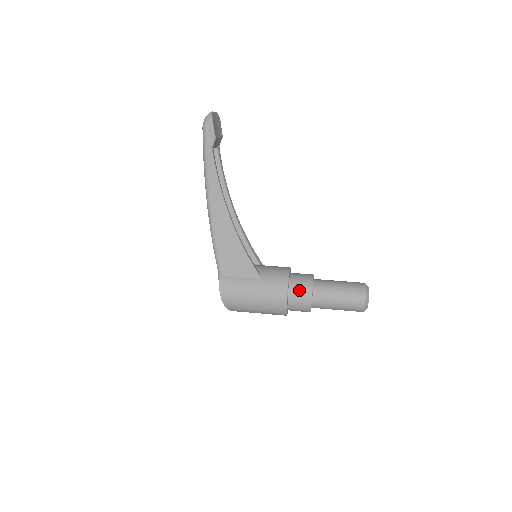
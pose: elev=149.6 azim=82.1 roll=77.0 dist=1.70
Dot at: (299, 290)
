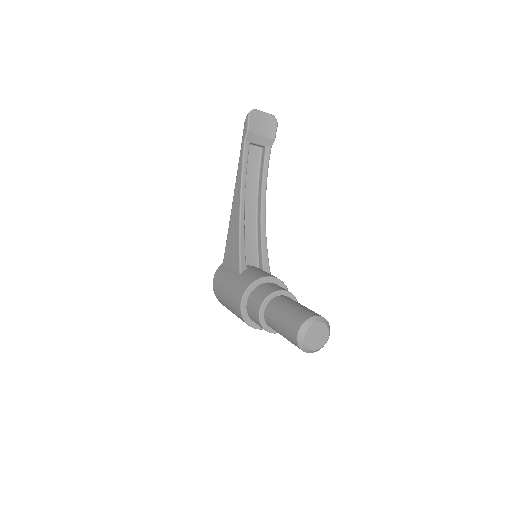
Dot at: (257, 296)
